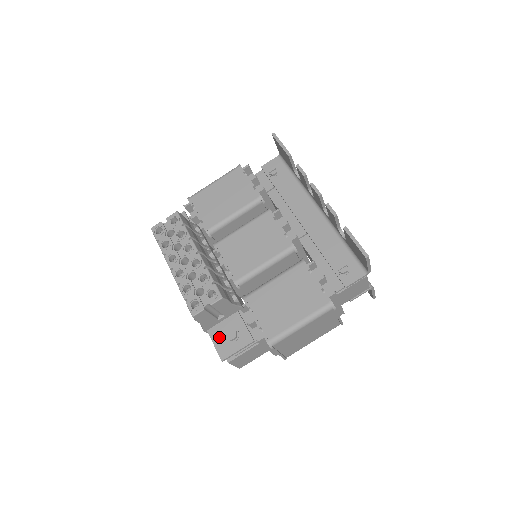
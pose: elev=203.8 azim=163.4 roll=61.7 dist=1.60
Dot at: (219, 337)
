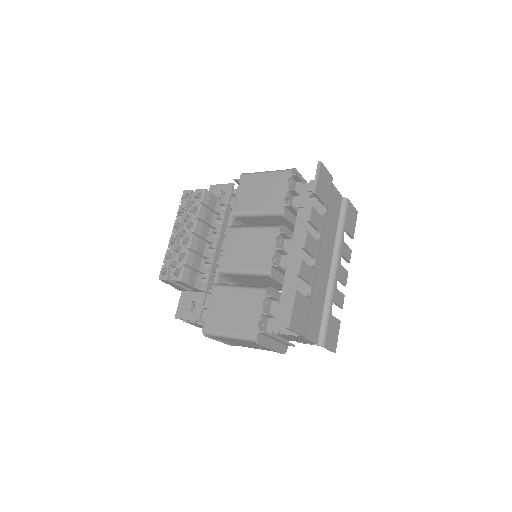
Dot at: (184, 300)
